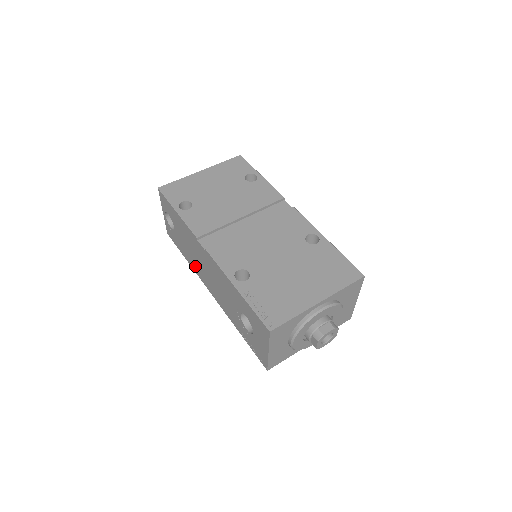
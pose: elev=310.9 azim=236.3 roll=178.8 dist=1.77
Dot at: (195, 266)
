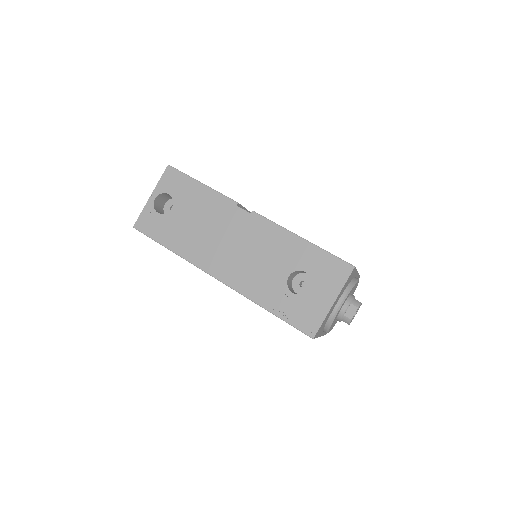
Dot at: (195, 249)
